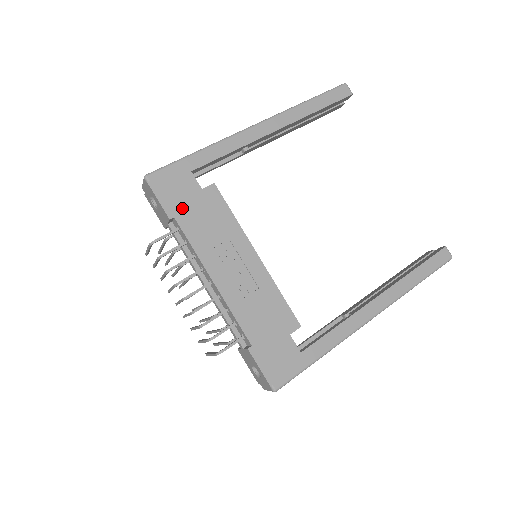
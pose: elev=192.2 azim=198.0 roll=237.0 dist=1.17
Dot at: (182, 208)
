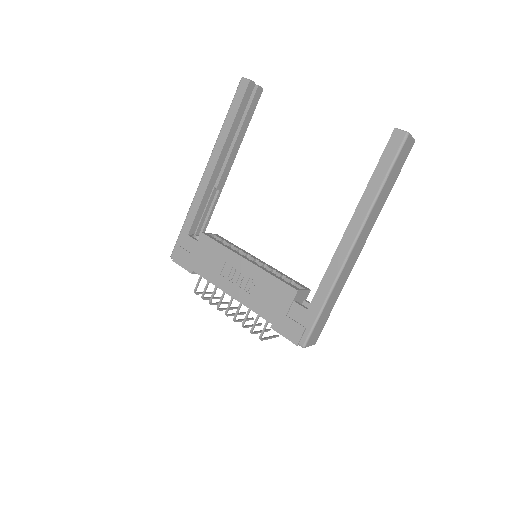
Dot at: (194, 262)
